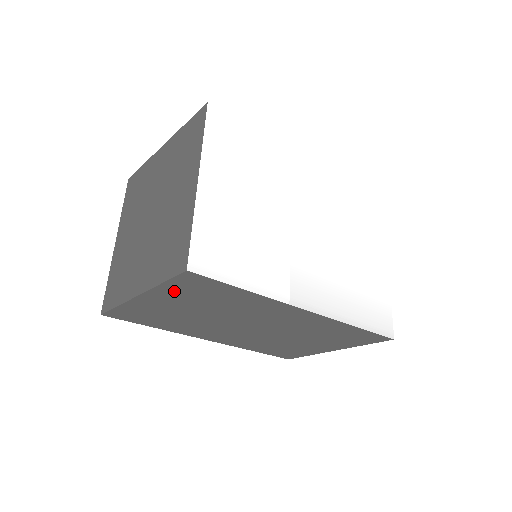
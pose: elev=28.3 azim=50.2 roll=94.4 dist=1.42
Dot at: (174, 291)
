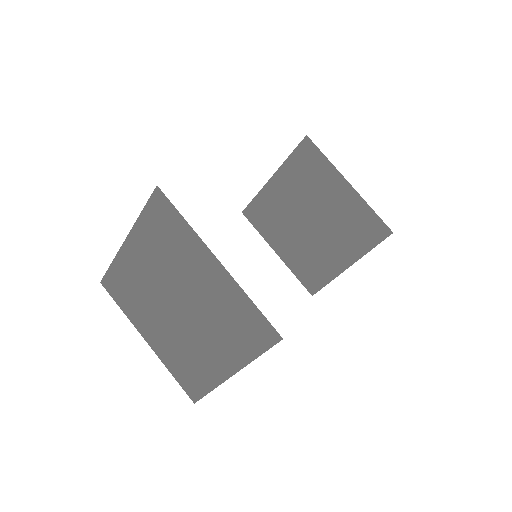
Dot at: occluded
